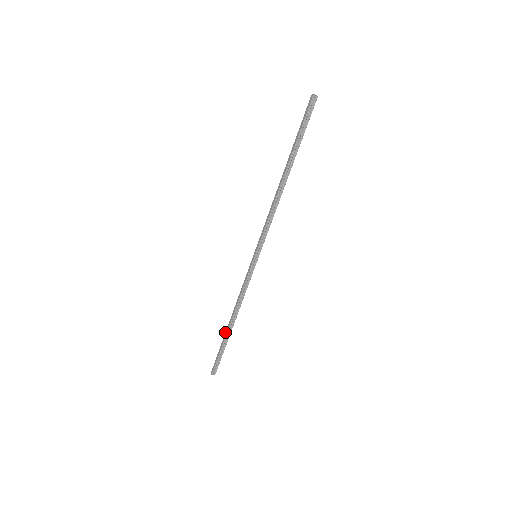
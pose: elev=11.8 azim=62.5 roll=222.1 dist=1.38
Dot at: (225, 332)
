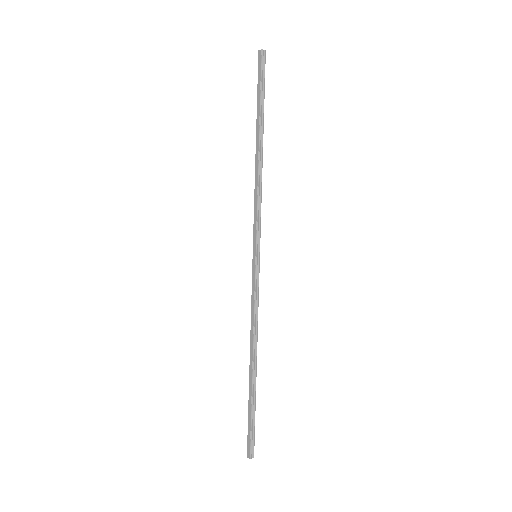
Dot at: occluded
